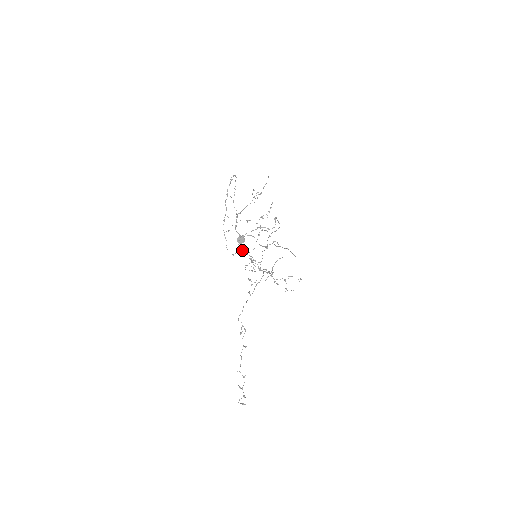
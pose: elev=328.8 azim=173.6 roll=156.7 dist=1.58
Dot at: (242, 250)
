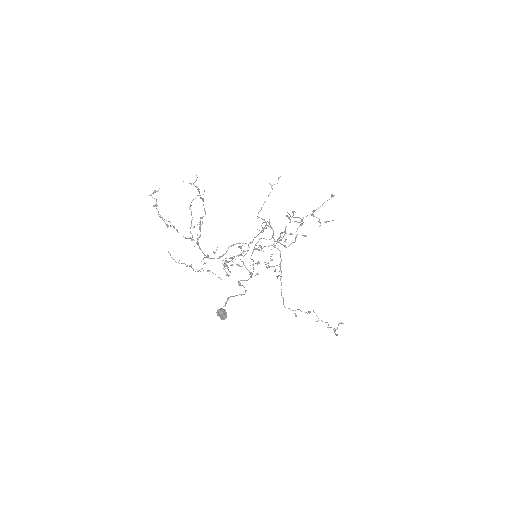
Dot at: occluded
